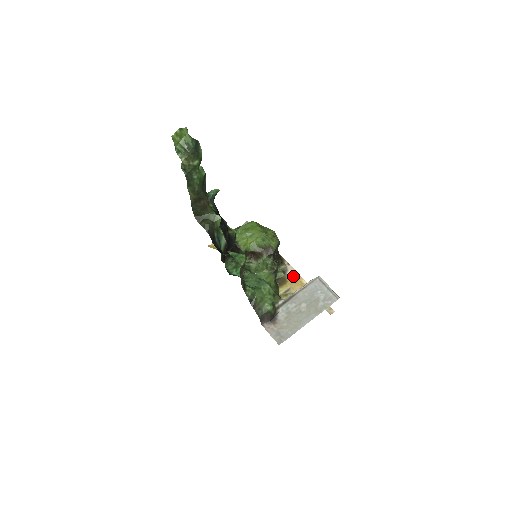
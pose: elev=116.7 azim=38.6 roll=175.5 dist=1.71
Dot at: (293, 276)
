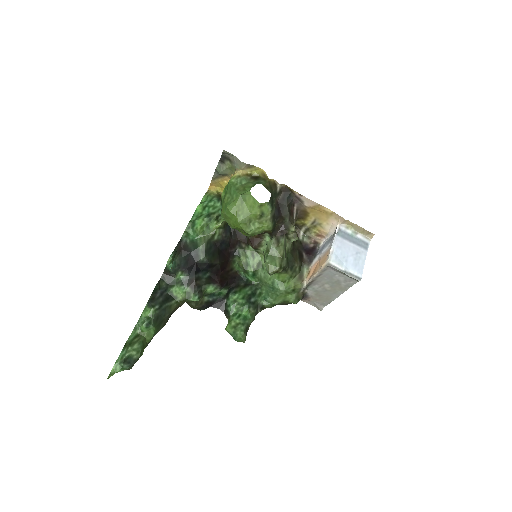
Dot at: (312, 207)
